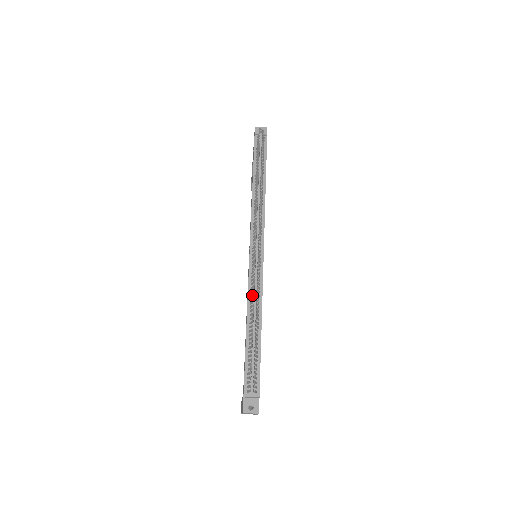
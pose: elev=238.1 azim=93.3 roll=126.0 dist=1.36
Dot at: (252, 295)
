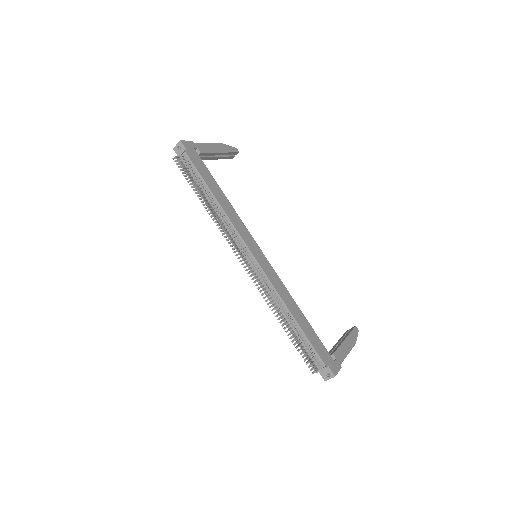
Dot at: (270, 299)
